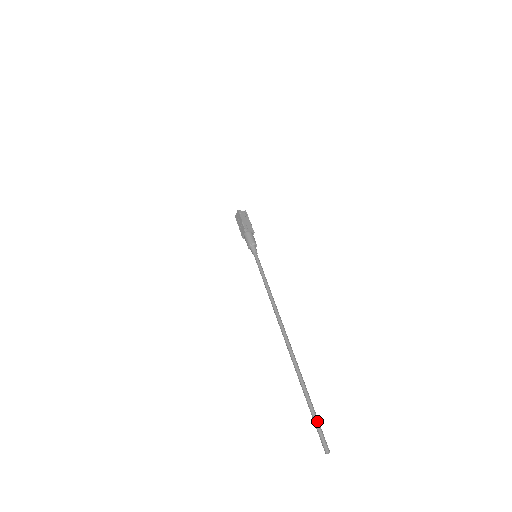
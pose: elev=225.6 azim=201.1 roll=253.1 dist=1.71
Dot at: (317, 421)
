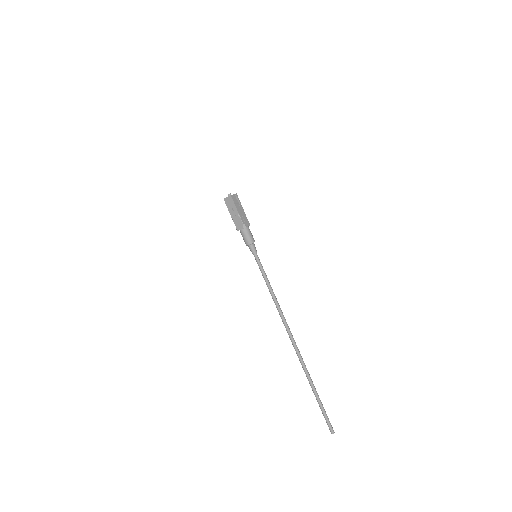
Dot at: (325, 413)
